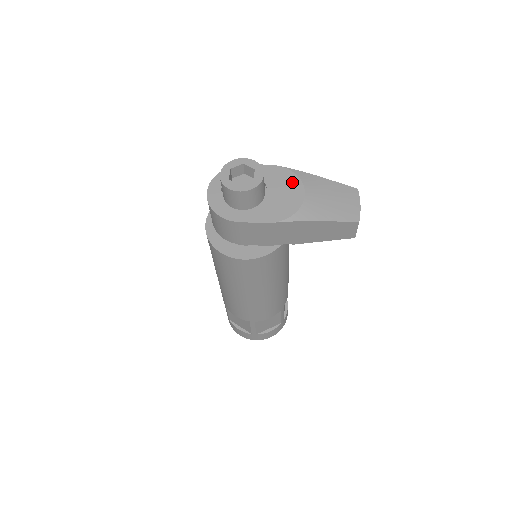
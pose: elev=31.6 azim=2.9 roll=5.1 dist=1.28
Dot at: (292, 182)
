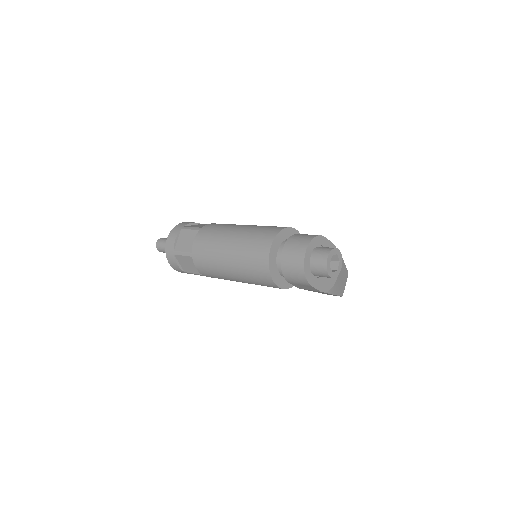
Dot at: occluded
